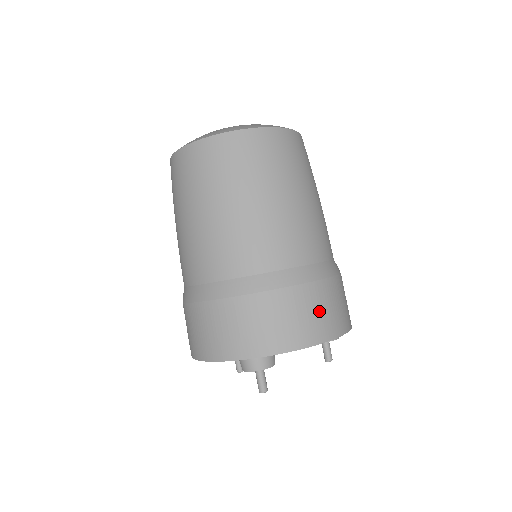
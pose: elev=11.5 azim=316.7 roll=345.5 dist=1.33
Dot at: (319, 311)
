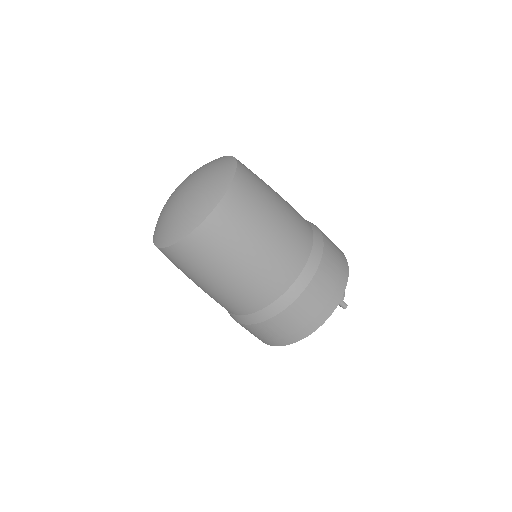
Dot at: (276, 333)
